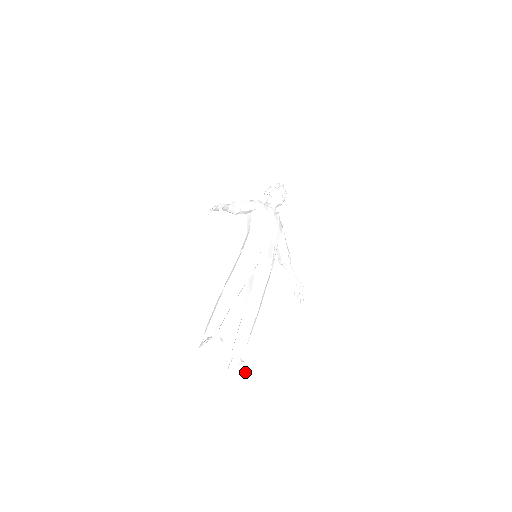
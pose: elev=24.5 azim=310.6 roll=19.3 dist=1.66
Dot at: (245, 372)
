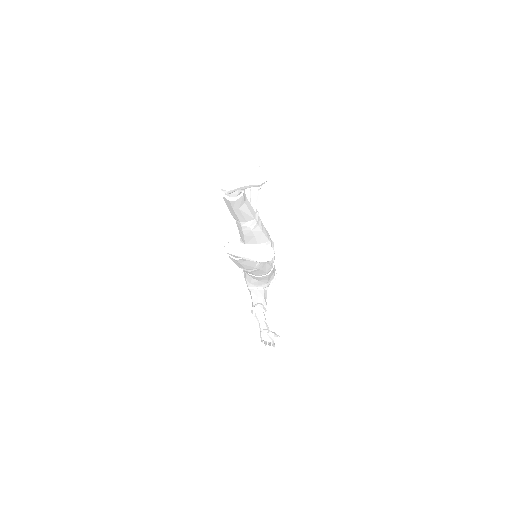
Dot at: (251, 256)
